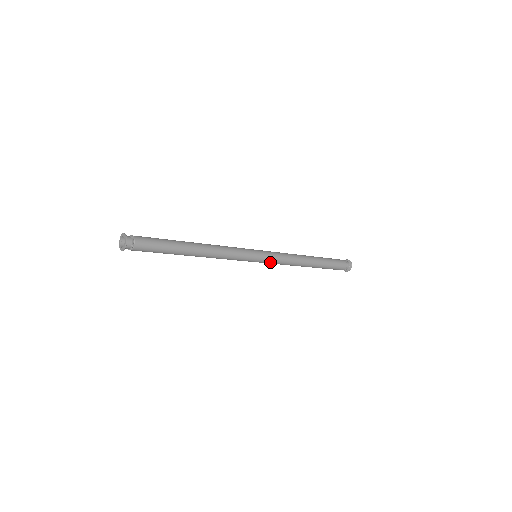
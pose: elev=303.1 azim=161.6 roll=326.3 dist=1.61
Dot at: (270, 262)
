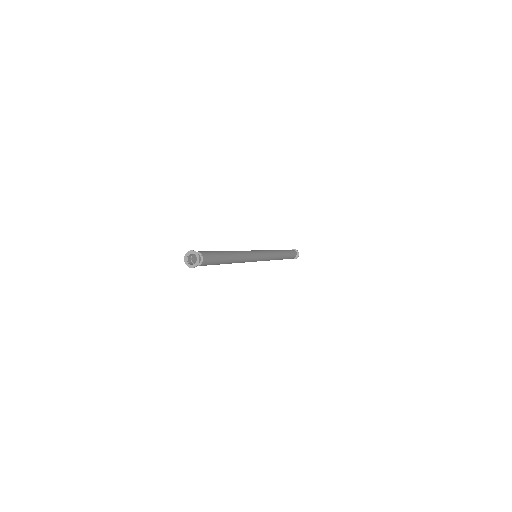
Dot at: (265, 259)
